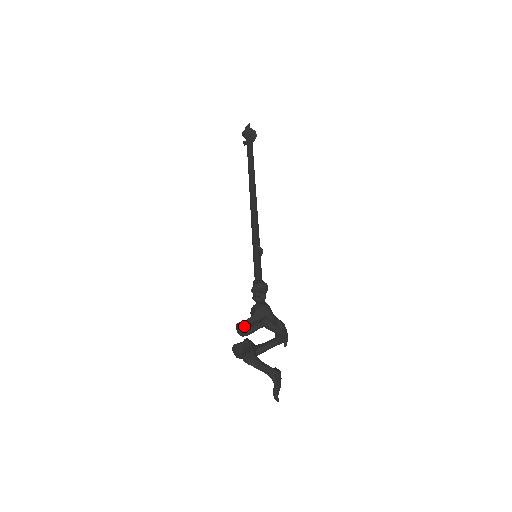
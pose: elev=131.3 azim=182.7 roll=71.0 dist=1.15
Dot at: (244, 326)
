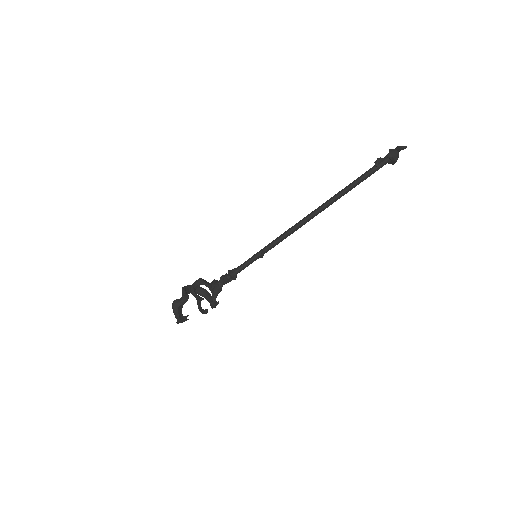
Dot at: (198, 285)
